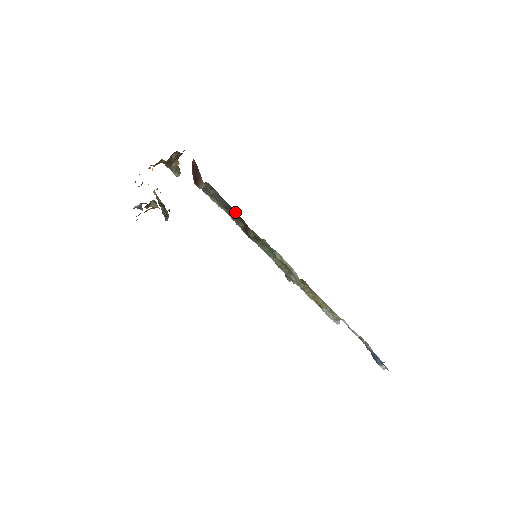
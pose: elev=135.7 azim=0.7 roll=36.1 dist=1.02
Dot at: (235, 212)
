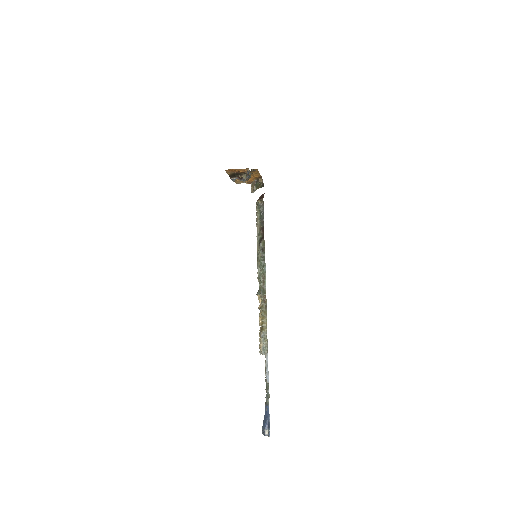
Dot at: occluded
